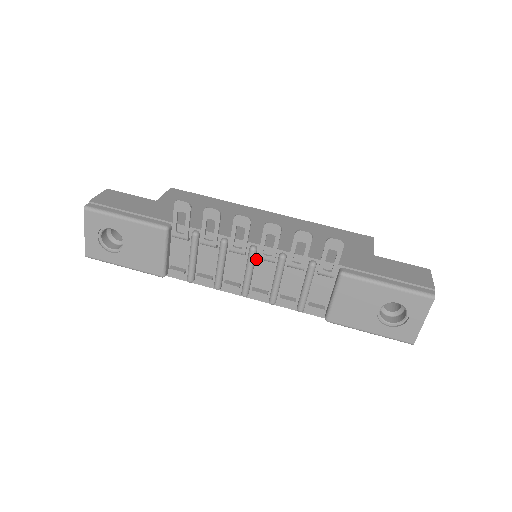
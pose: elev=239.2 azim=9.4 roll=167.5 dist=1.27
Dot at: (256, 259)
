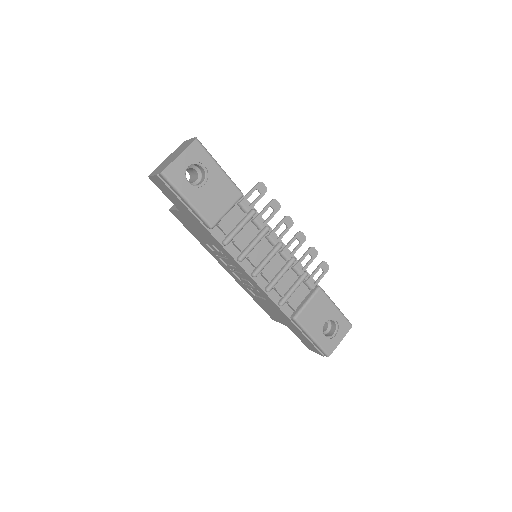
Dot at: (276, 253)
